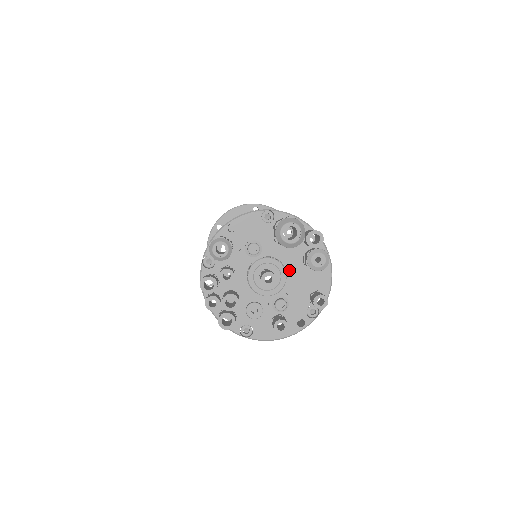
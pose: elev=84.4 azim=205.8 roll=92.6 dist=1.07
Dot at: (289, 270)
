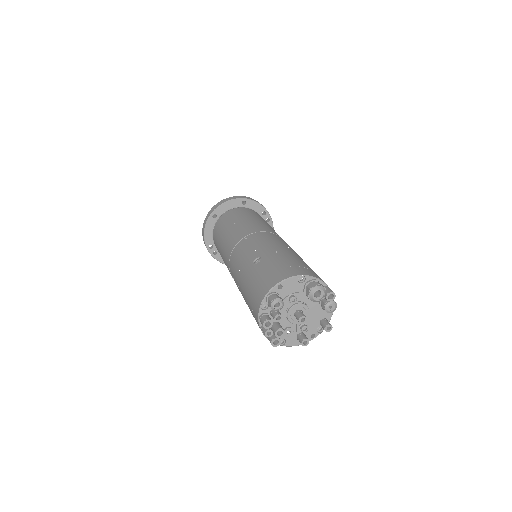
Dot at: (310, 308)
